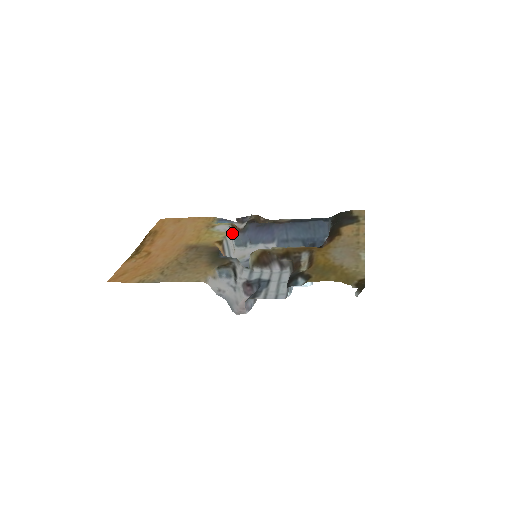
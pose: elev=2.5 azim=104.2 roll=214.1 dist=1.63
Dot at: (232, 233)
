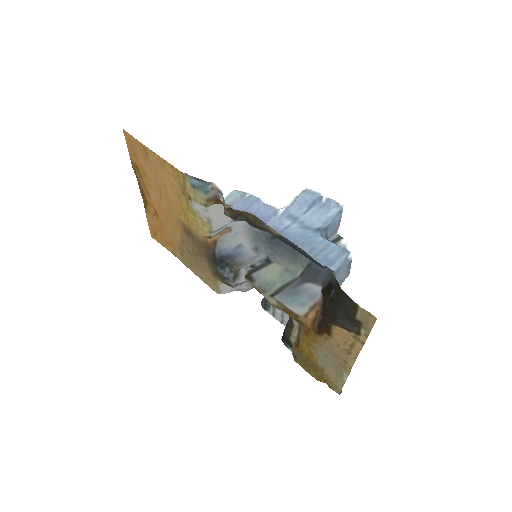
Dot at: occluded
